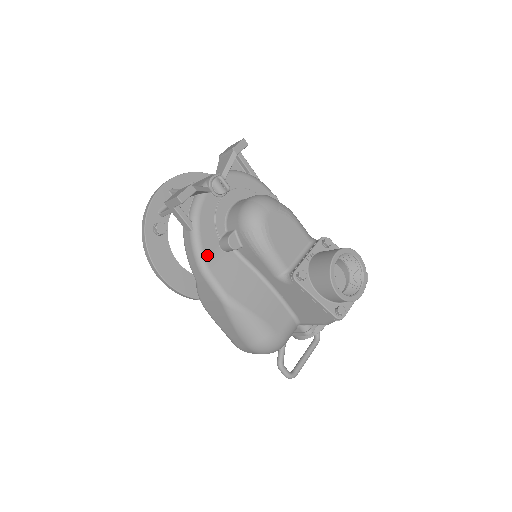
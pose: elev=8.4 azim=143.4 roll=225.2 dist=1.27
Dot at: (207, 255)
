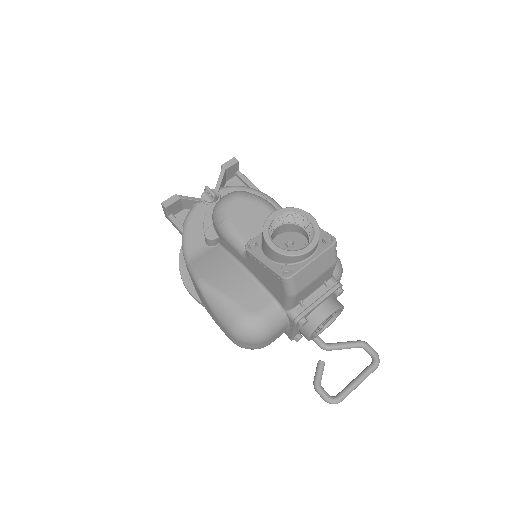
Dot at: (192, 250)
